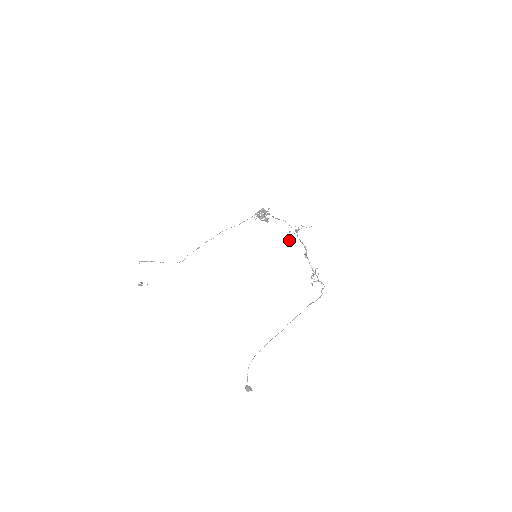
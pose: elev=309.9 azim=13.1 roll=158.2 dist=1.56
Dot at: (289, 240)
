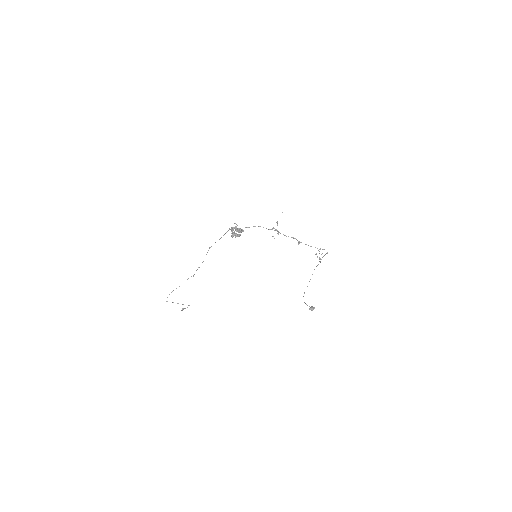
Dot at: occluded
